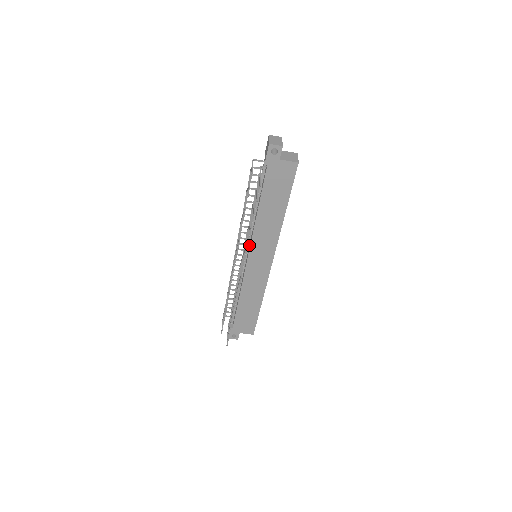
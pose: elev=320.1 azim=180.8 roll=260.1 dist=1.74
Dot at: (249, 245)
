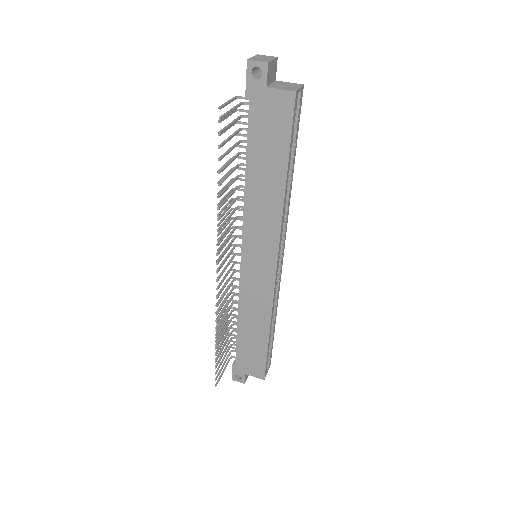
Dot at: (242, 236)
